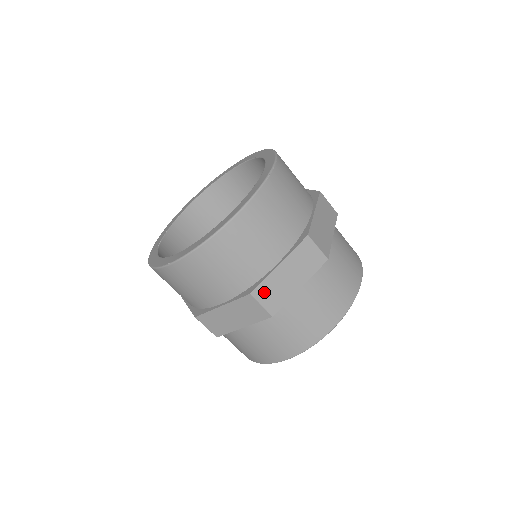
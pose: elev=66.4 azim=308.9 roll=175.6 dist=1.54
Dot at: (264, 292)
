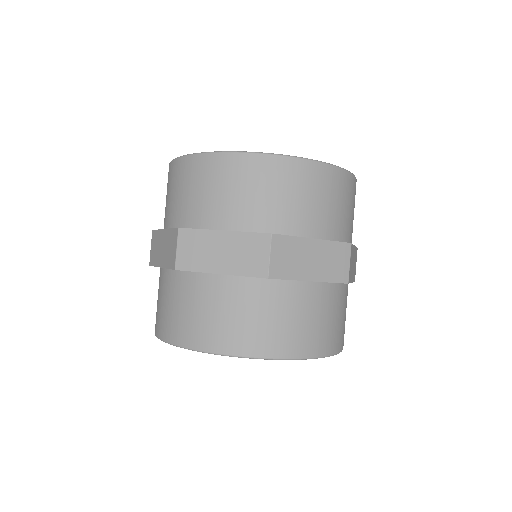
Dot at: (282, 247)
